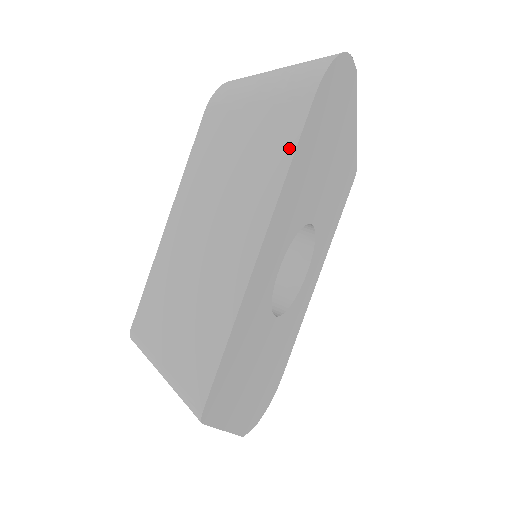
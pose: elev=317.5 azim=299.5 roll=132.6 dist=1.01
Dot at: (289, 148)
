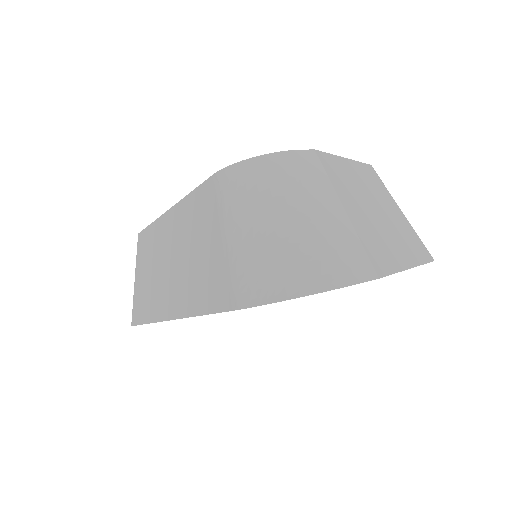
Dot at: (207, 306)
